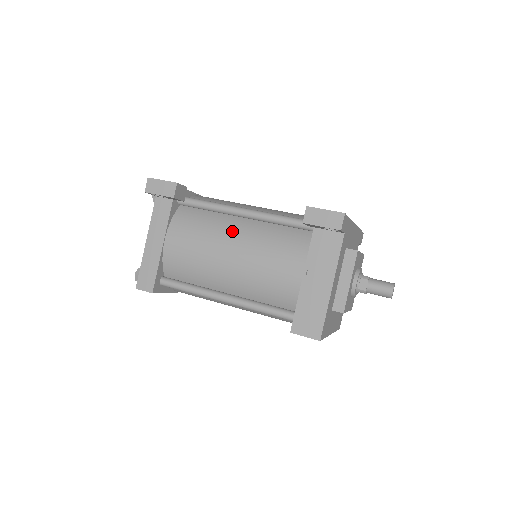
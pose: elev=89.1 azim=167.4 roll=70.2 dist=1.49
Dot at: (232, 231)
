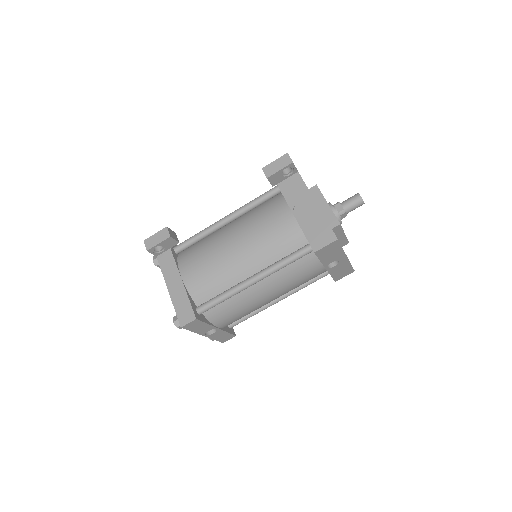
Dot at: (226, 233)
